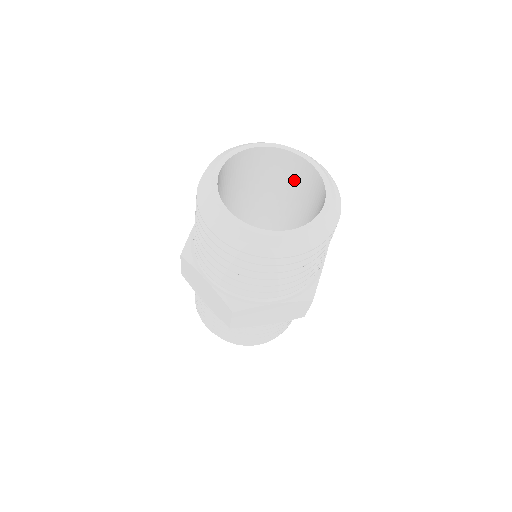
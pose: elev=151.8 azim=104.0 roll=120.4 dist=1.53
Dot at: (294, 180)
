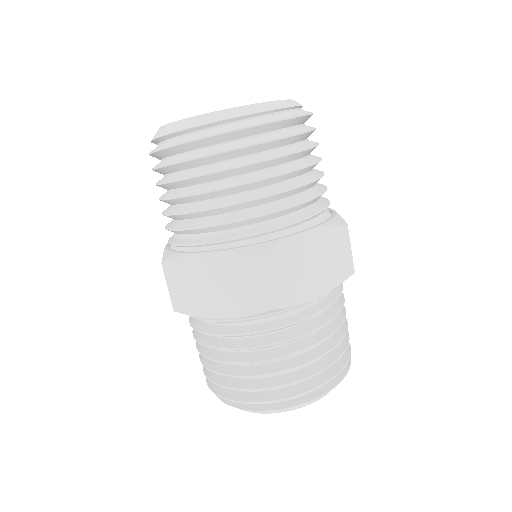
Dot at: occluded
